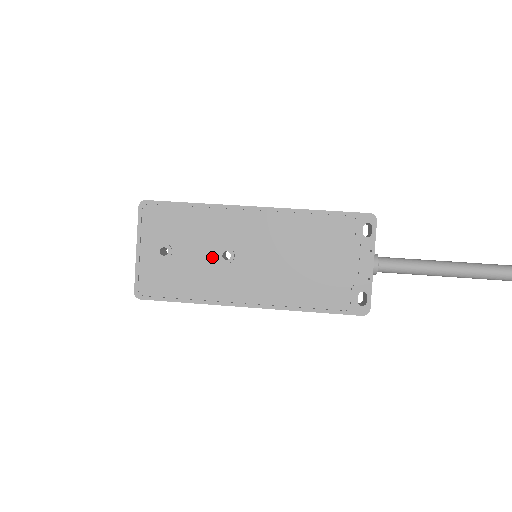
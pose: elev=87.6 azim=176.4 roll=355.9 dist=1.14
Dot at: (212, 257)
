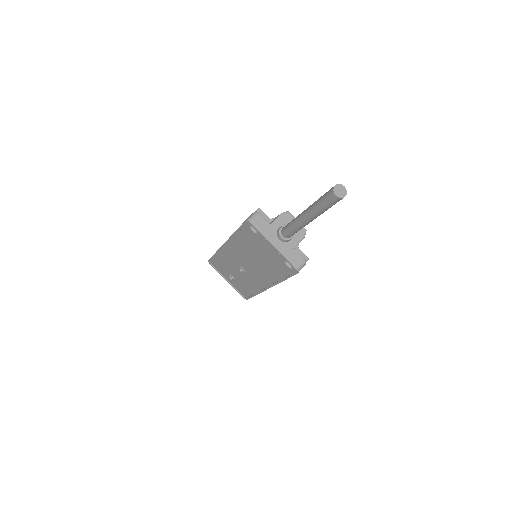
Dot at: (240, 273)
